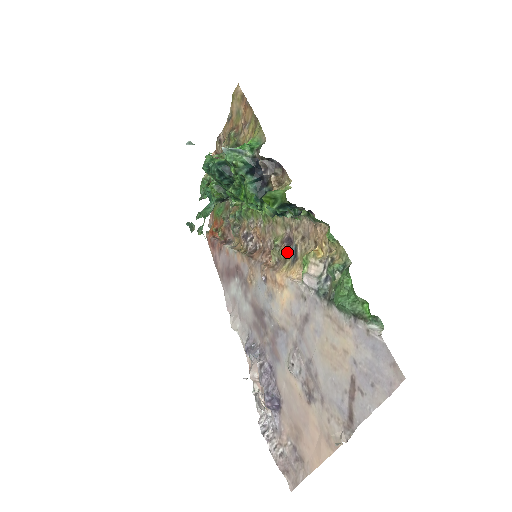
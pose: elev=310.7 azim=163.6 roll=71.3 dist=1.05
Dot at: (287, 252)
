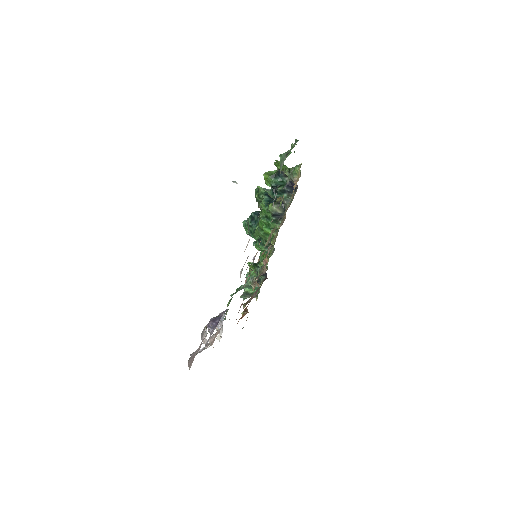
Dot at: (275, 227)
